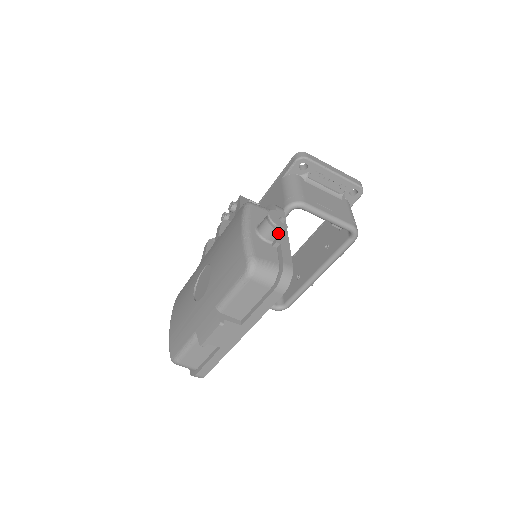
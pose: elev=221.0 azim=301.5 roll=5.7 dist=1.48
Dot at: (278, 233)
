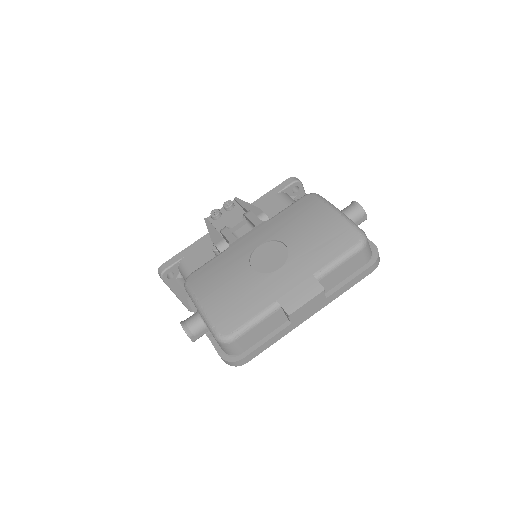
Dot at: (361, 221)
